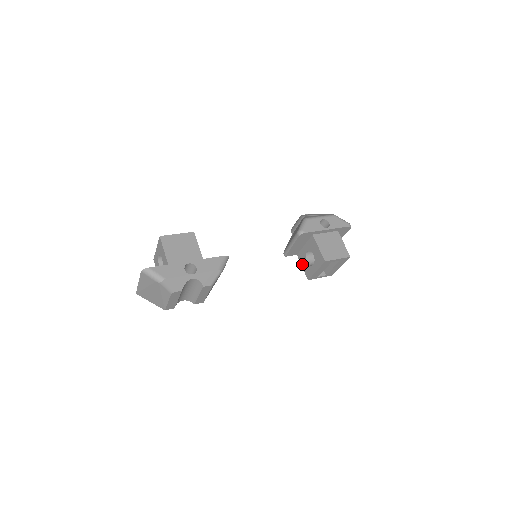
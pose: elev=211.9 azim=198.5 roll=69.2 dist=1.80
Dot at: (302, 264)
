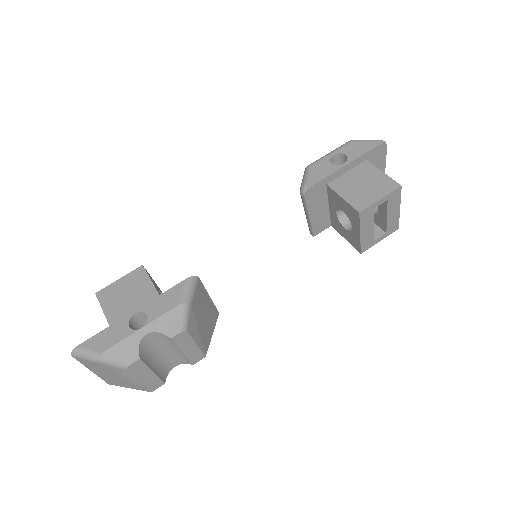
Dot at: (342, 235)
